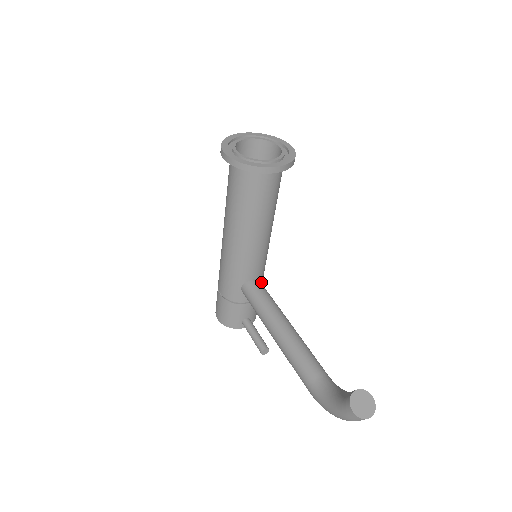
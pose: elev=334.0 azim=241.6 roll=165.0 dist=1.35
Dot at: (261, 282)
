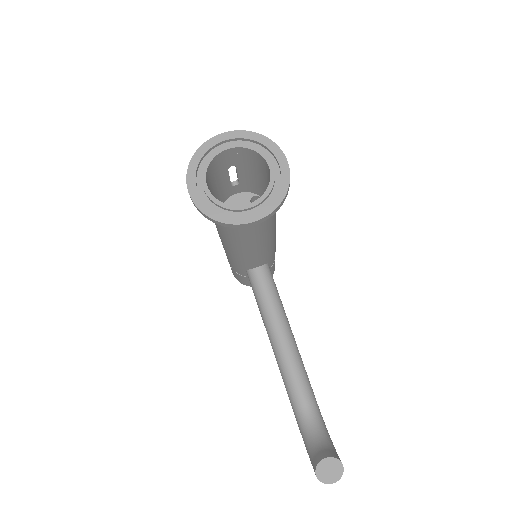
Dot at: (271, 260)
